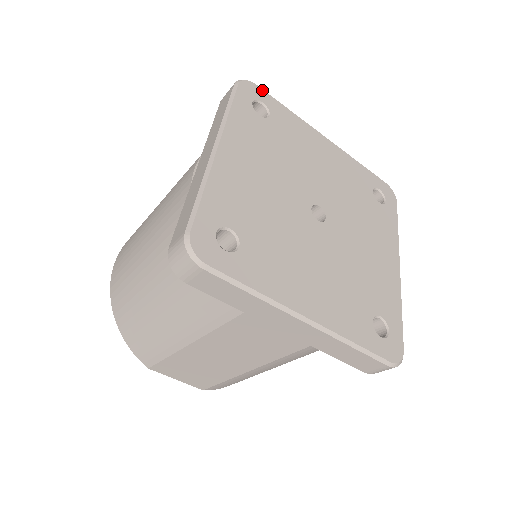
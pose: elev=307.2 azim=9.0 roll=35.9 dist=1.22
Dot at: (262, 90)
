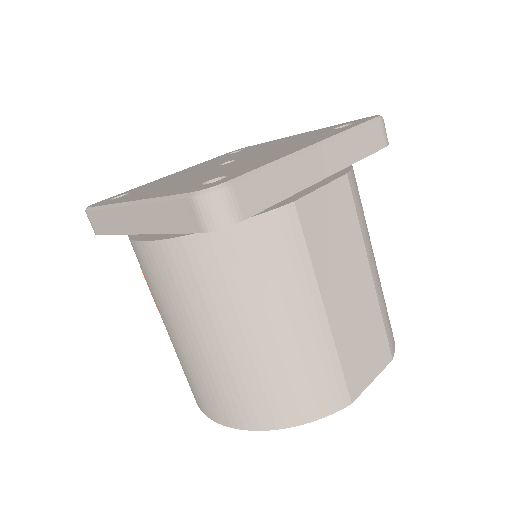
Dot at: occluded
